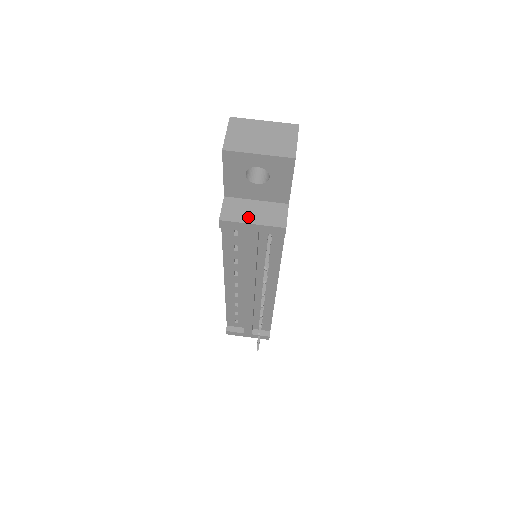
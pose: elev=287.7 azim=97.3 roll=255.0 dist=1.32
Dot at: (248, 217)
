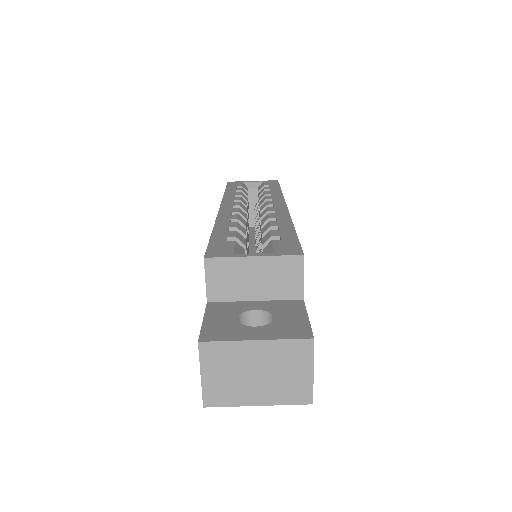
Dot at: occluded
